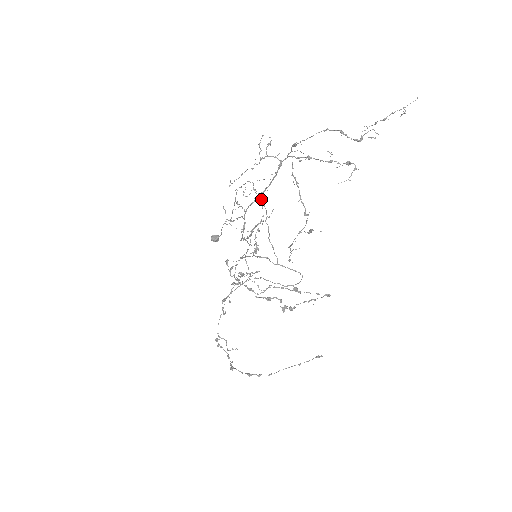
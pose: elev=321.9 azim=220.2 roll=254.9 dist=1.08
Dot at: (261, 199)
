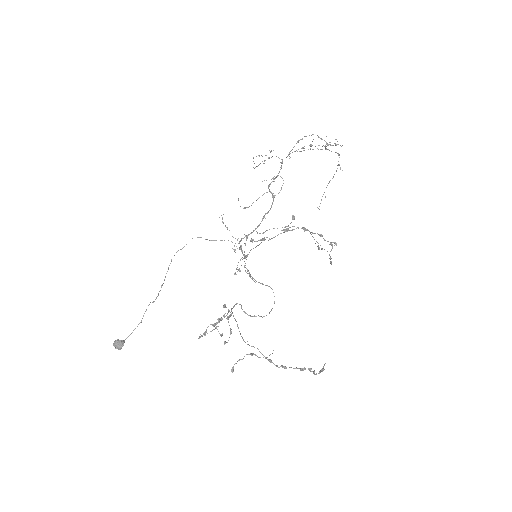
Dot at: (229, 230)
